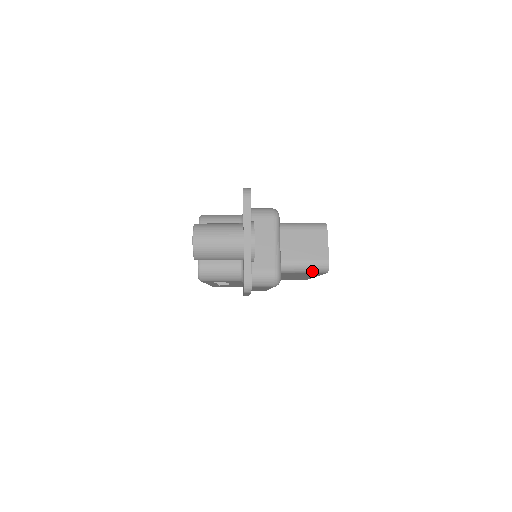
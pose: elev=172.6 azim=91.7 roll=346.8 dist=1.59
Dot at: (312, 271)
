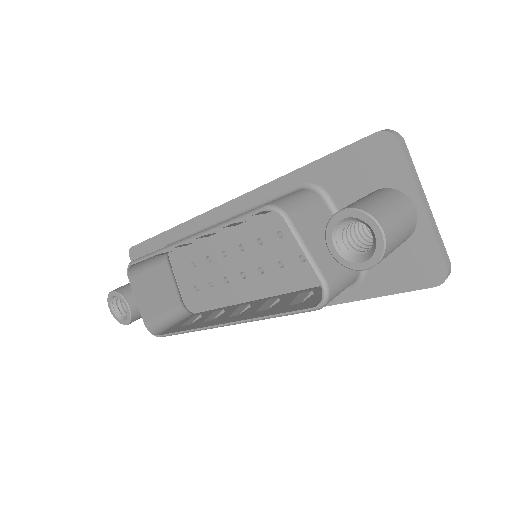
Dot at: occluded
